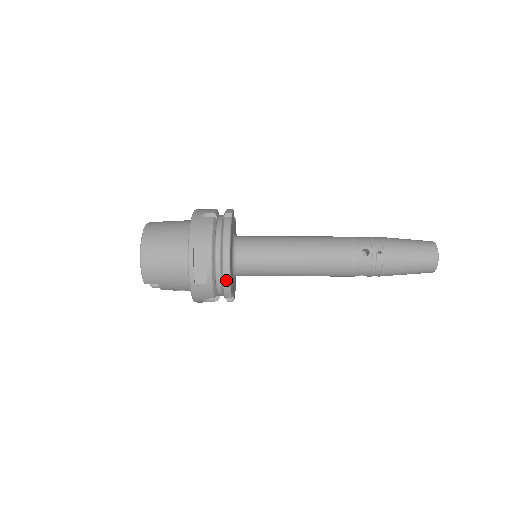
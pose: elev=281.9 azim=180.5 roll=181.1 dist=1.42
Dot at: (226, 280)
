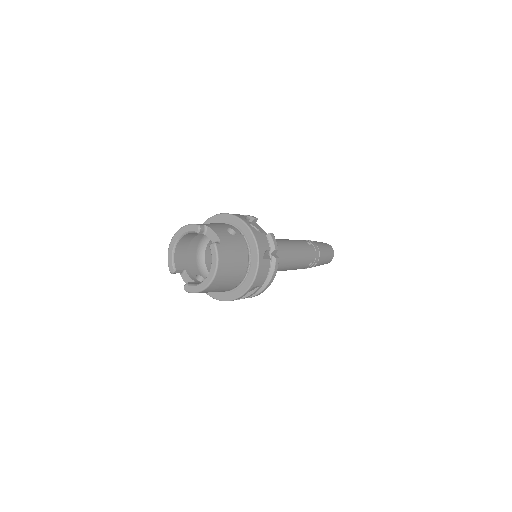
Dot at: occluded
